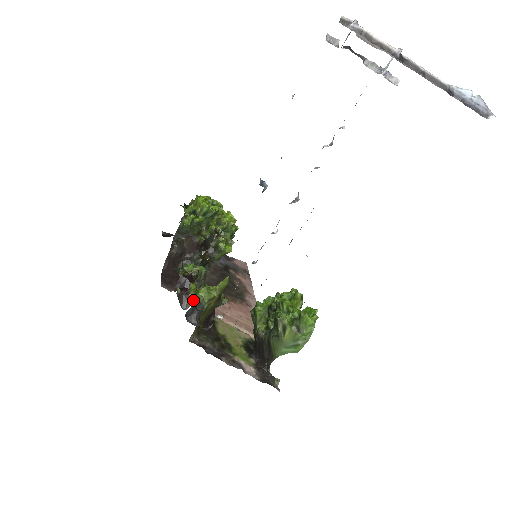
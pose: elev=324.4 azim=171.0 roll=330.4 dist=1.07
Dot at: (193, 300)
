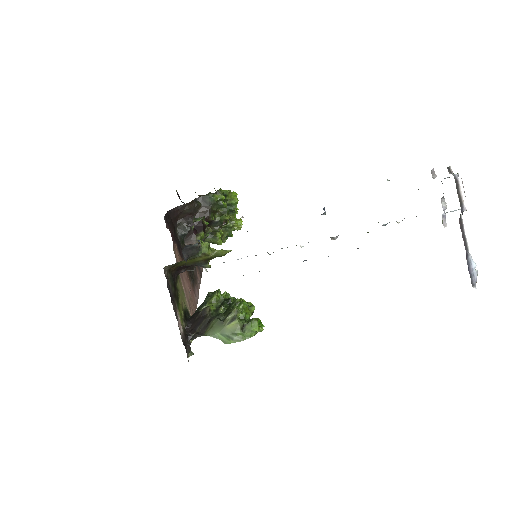
Dot at: occluded
